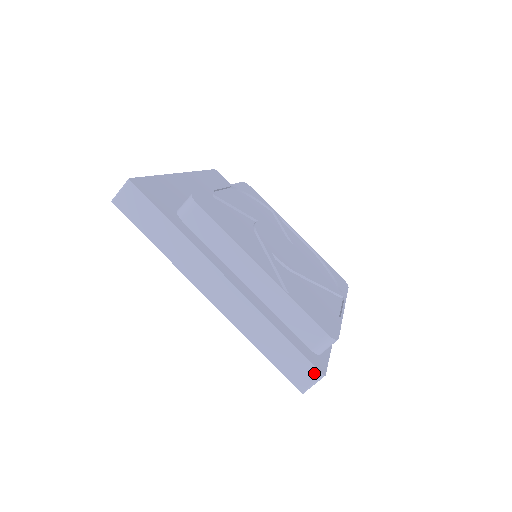
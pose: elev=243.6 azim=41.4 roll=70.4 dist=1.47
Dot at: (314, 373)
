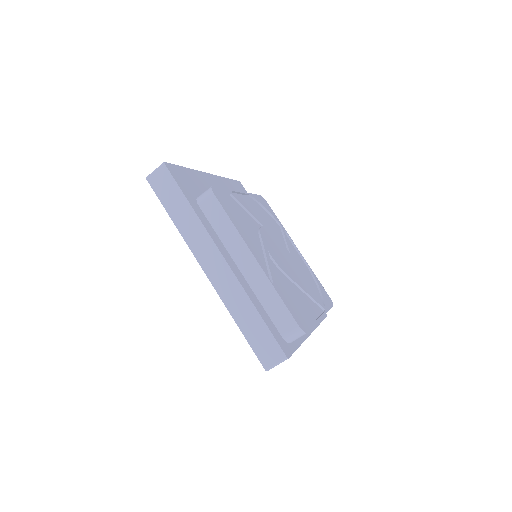
Dot at: (279, 354)
